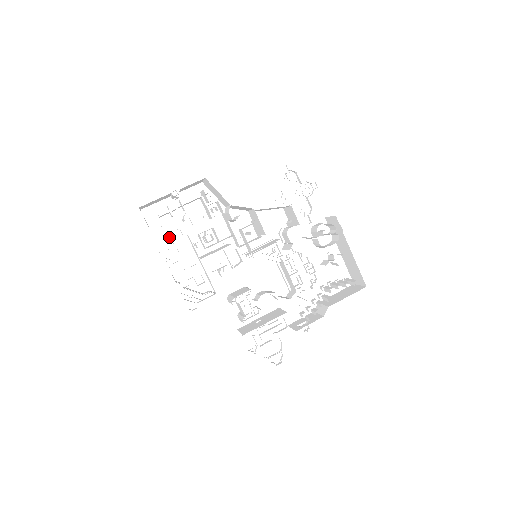
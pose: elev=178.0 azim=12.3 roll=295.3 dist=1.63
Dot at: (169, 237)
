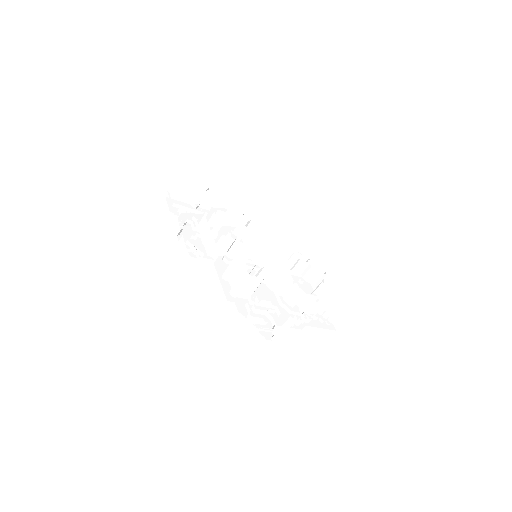
Dot at: occluded
